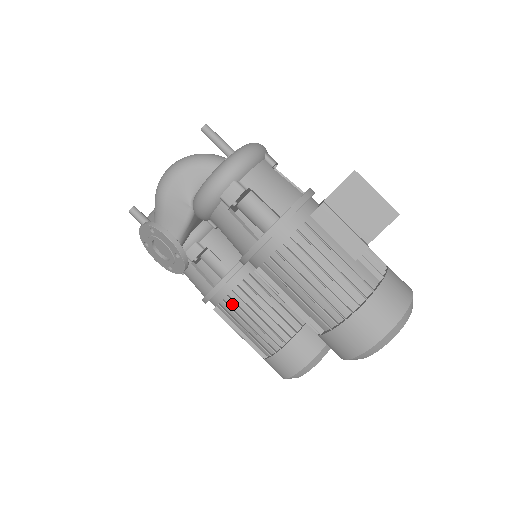
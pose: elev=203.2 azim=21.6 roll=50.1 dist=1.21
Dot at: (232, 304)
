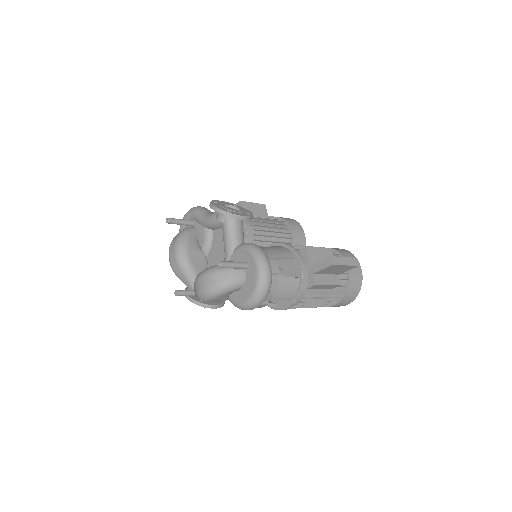
Dot at: occluded
